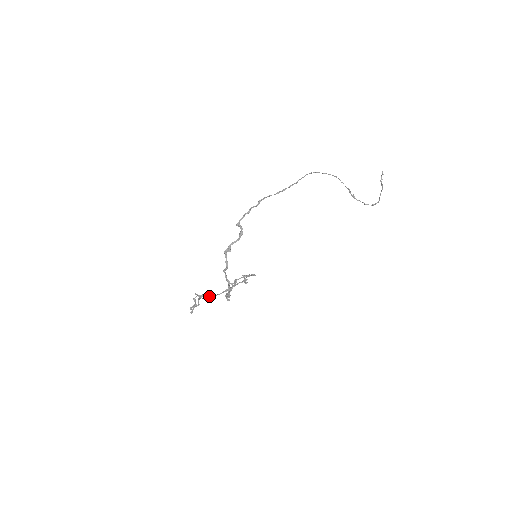
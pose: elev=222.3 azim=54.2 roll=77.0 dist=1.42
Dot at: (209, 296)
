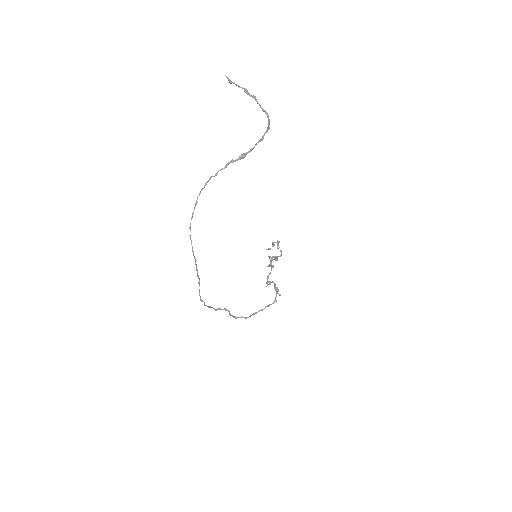
Dot at: occluded
